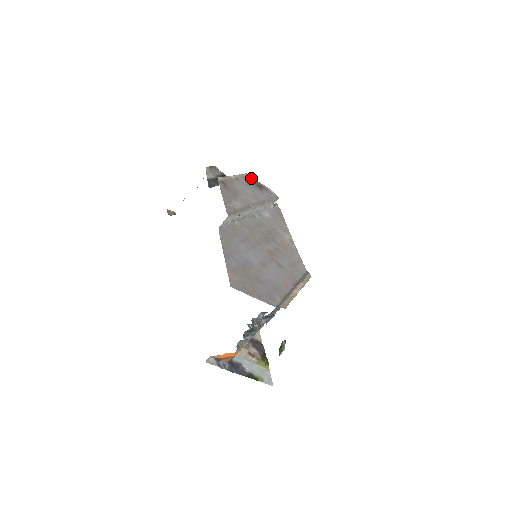
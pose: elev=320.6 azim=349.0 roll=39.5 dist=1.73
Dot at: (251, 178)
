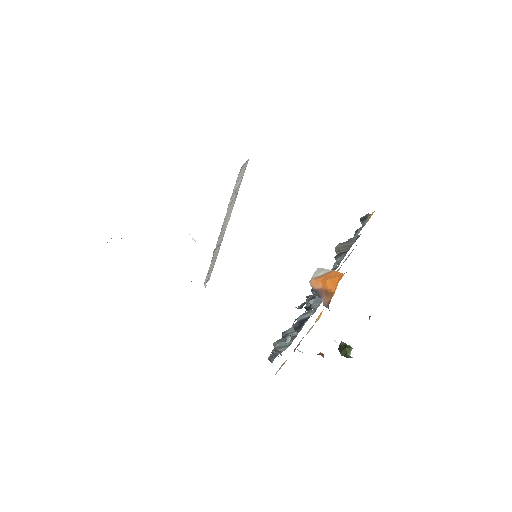
Dot at: occluded
